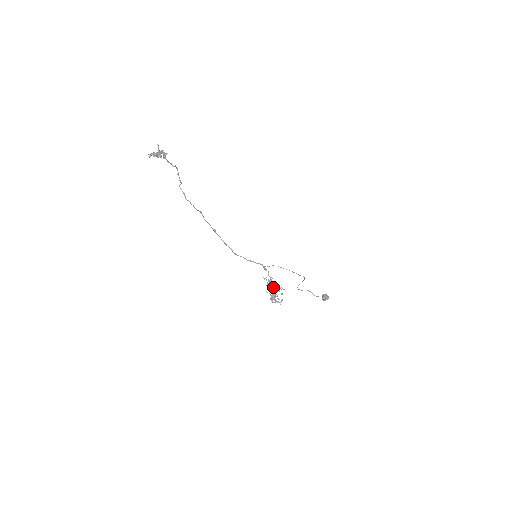
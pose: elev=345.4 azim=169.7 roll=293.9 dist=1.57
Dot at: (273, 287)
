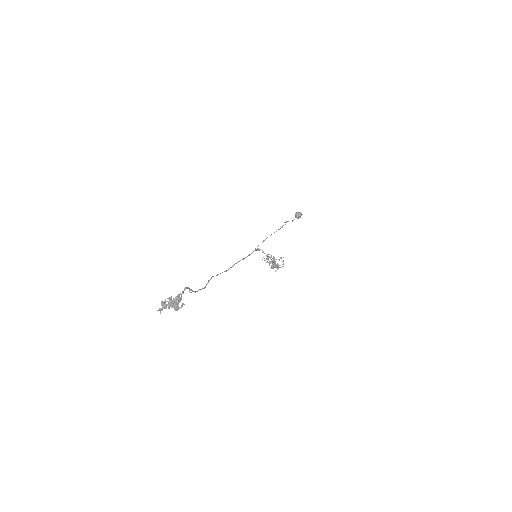
Dot at: (273, 261)
